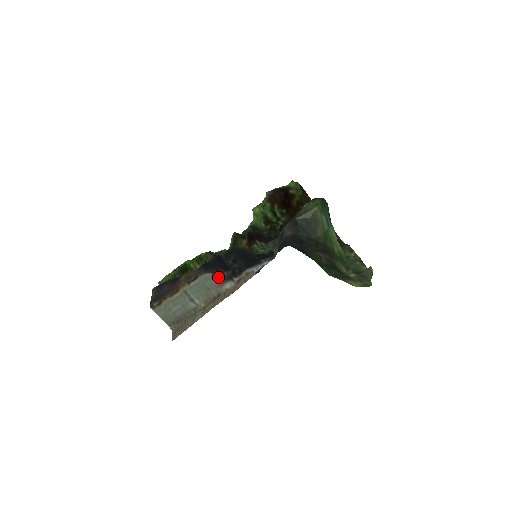
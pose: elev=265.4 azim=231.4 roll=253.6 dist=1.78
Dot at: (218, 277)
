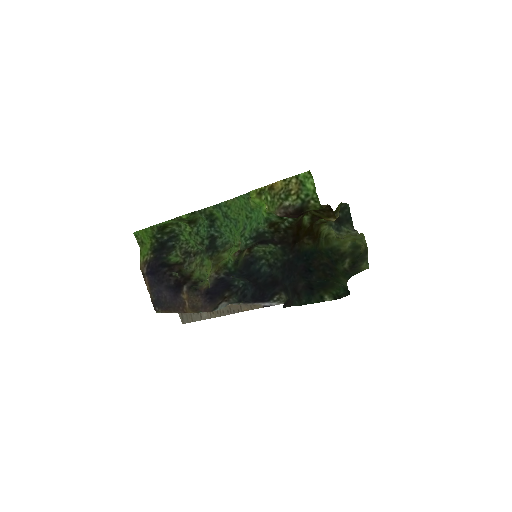
Dot at: (225, 305)
